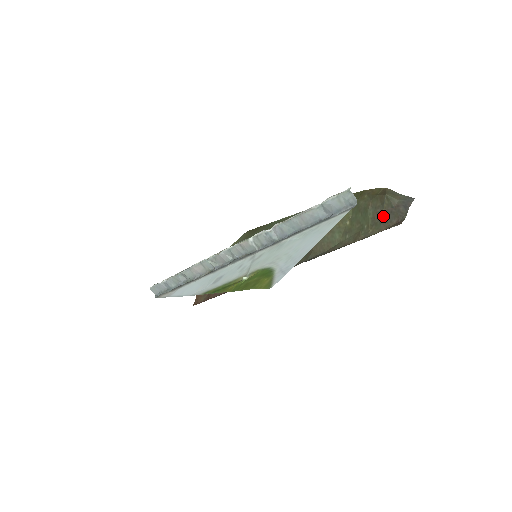
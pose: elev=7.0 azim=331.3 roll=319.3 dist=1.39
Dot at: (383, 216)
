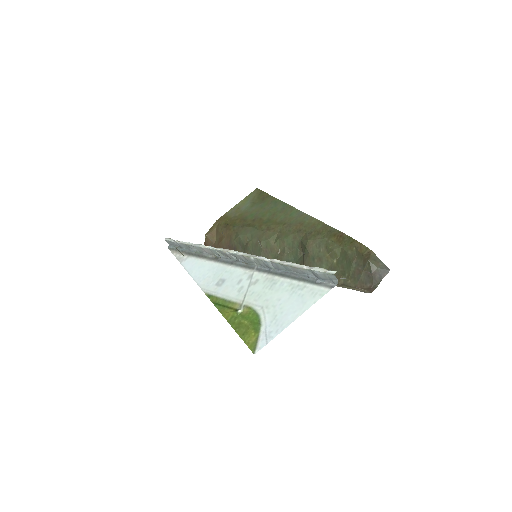
Dot at: (361, 276)
